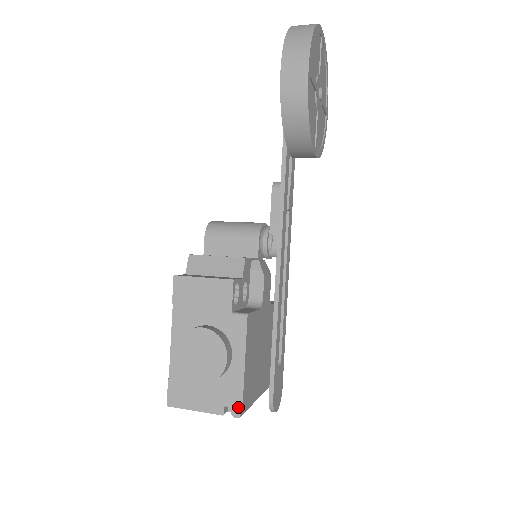
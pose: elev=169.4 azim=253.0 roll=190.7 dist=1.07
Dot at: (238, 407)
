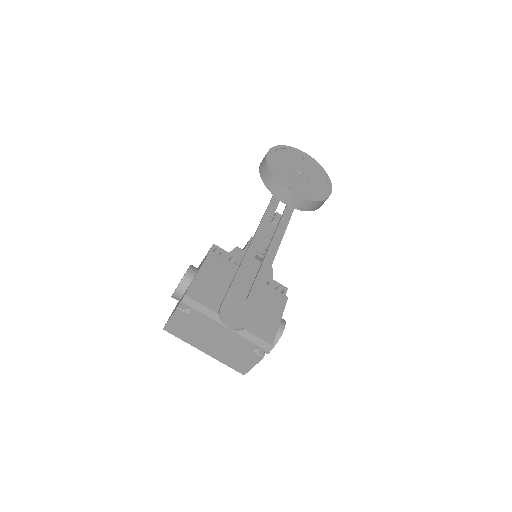
Dot at: (184, 296)
